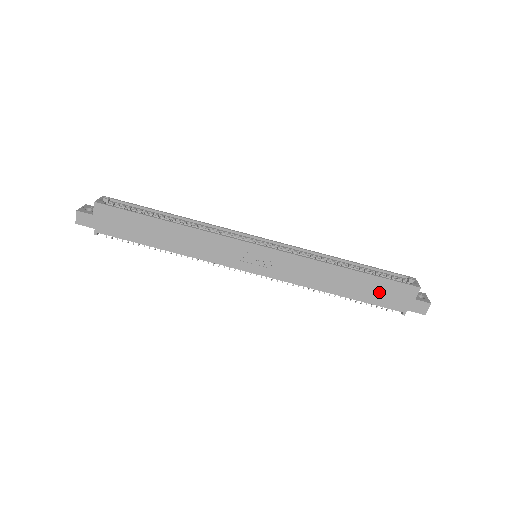
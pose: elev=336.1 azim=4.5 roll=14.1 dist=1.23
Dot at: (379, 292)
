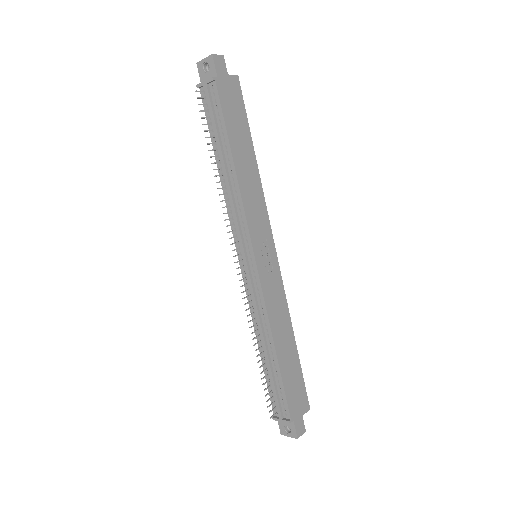
Dot at: (293, 382)
